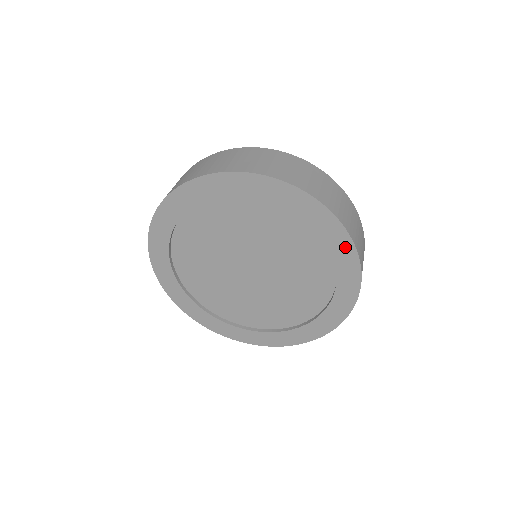
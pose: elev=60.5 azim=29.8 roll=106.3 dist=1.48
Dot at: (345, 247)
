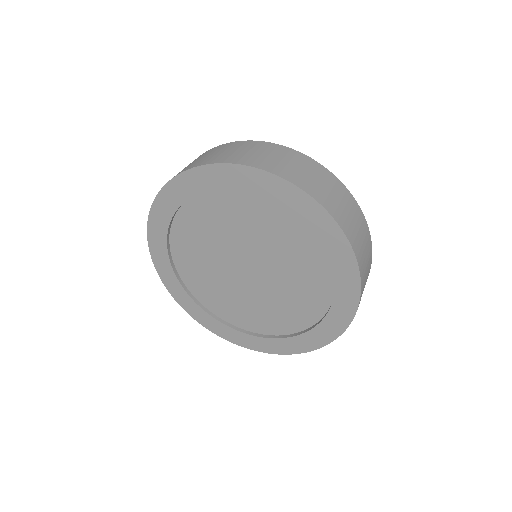
Dot at: (324, 222)
